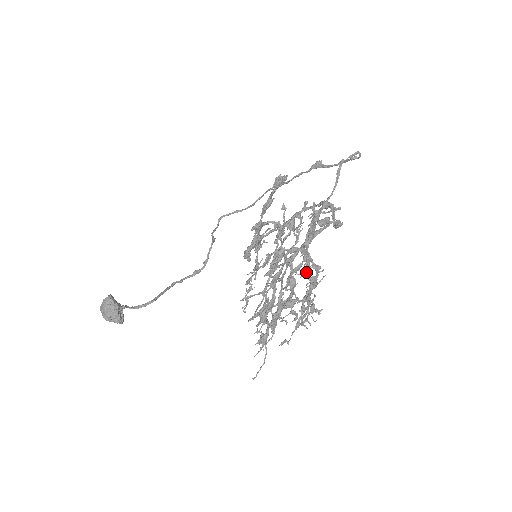
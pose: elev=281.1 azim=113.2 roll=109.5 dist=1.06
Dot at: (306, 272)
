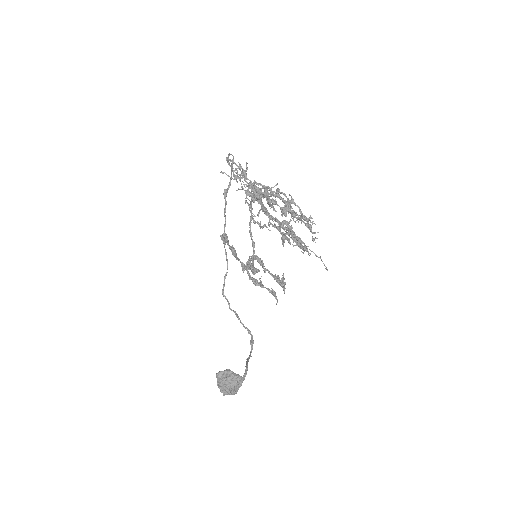
Dot at: (272, 192)
